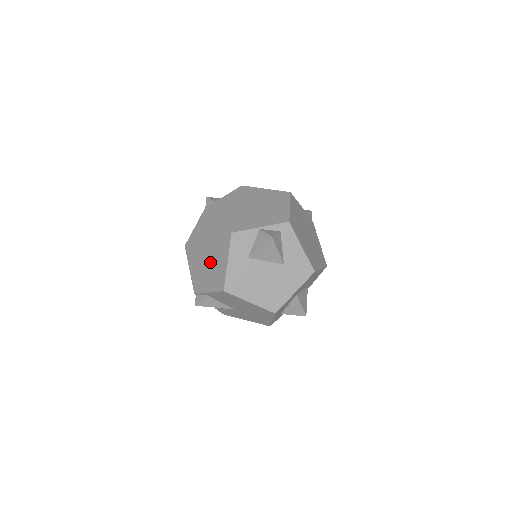
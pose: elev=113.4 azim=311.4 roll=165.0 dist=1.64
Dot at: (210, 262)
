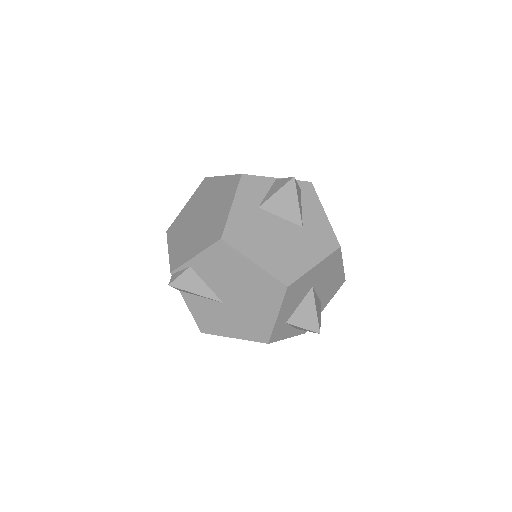
Dot at: (204, 222)
